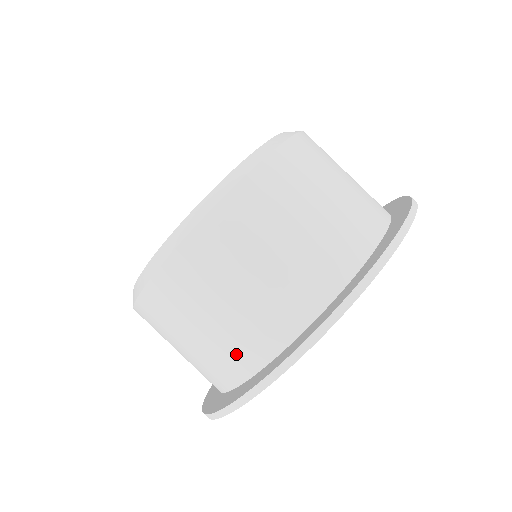
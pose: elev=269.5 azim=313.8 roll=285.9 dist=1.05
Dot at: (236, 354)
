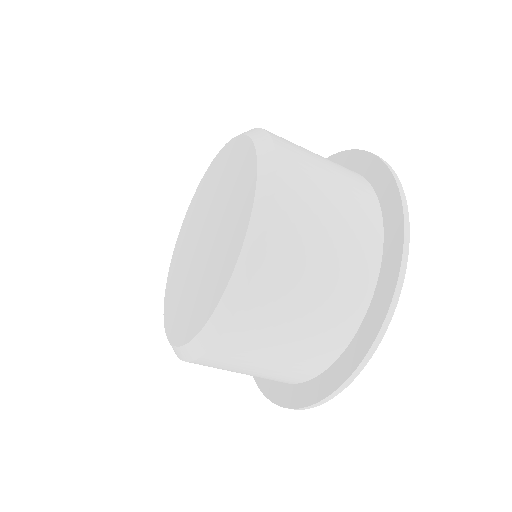
Dot at: occluded
